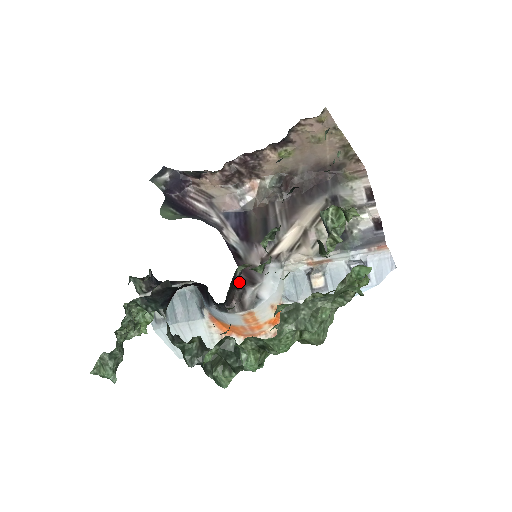
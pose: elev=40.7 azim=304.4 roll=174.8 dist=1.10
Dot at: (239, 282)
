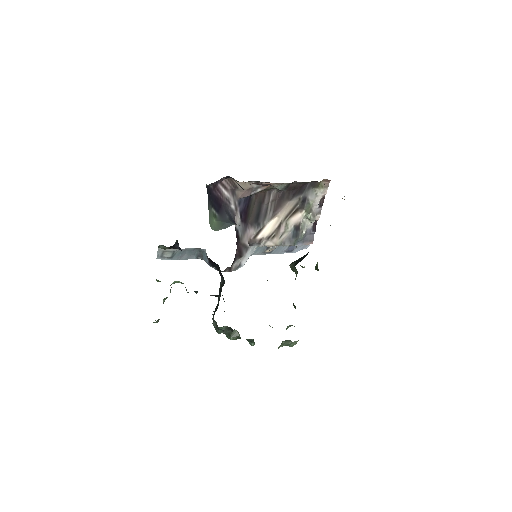
Dot at: (235, 258)
